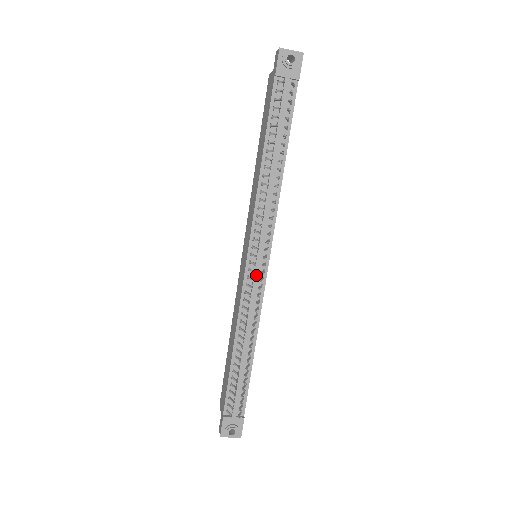
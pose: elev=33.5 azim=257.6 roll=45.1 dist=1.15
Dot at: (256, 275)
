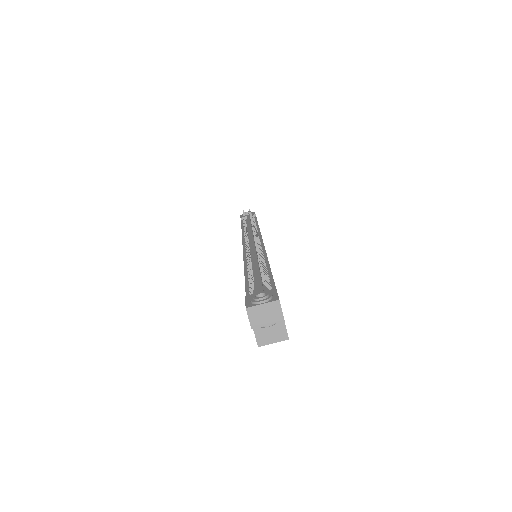
Dot at: (252, 244)
